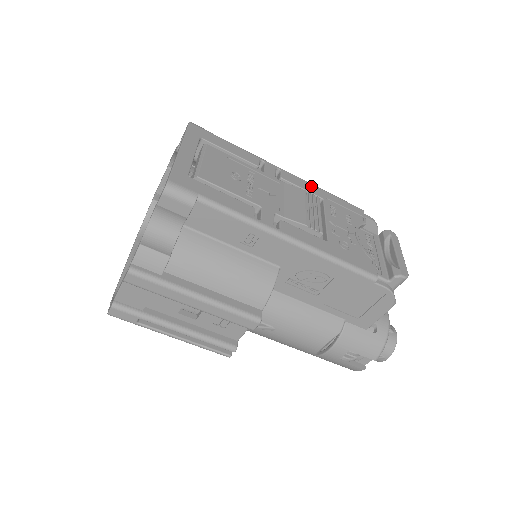
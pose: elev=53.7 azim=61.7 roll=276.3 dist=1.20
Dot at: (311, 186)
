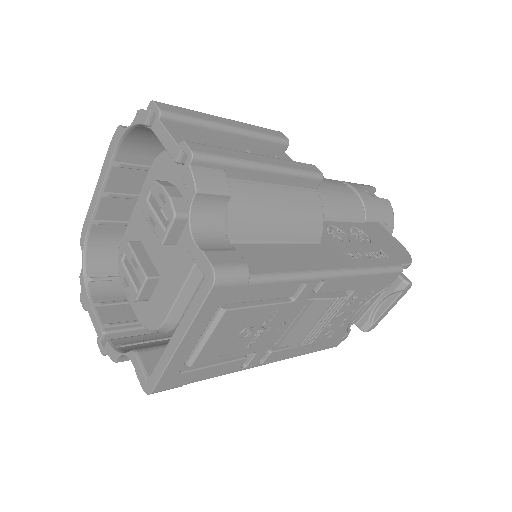
Dot at: (353, 280)
